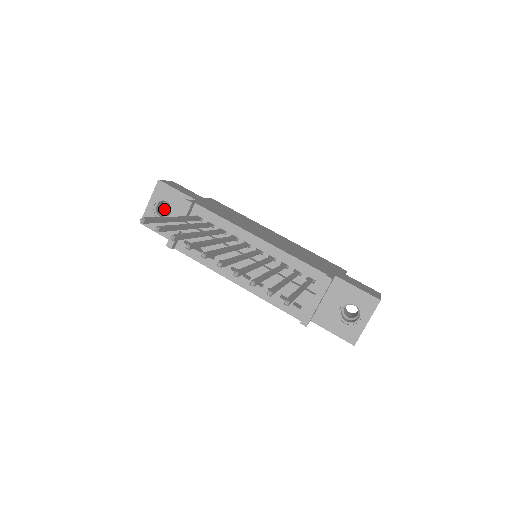
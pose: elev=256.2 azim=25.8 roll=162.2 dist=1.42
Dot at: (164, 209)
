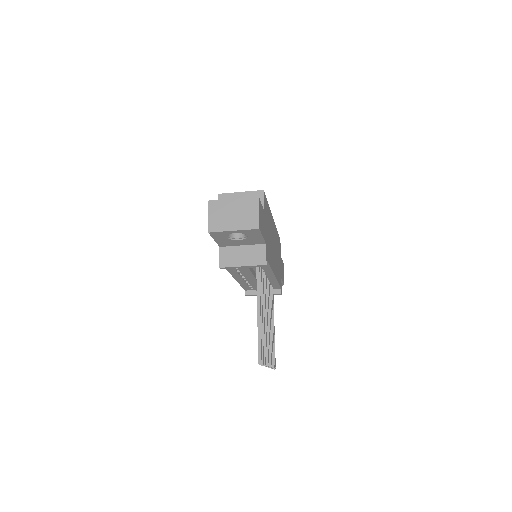
Dot at: occluded
